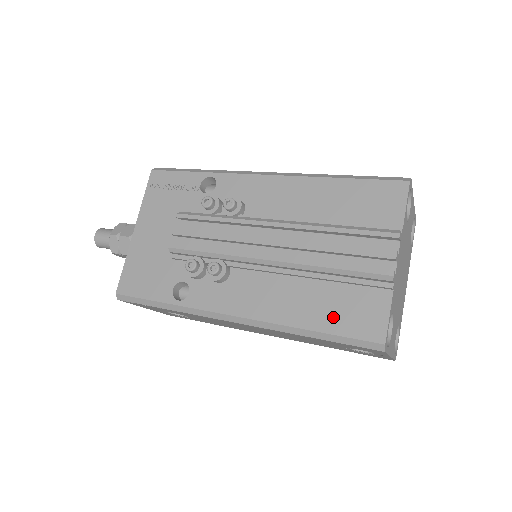
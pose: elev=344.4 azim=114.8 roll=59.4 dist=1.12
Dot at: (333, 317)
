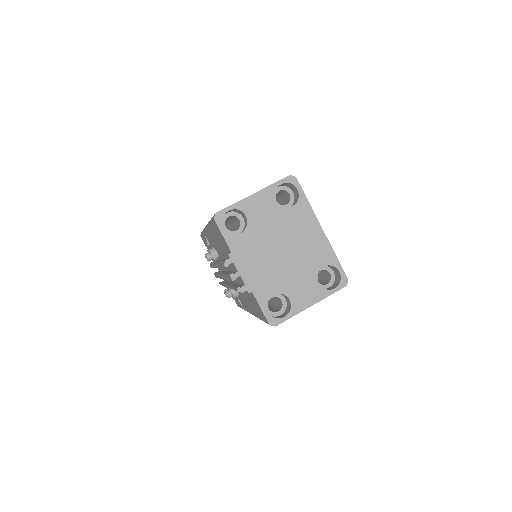
Dot at: (257, 311)
